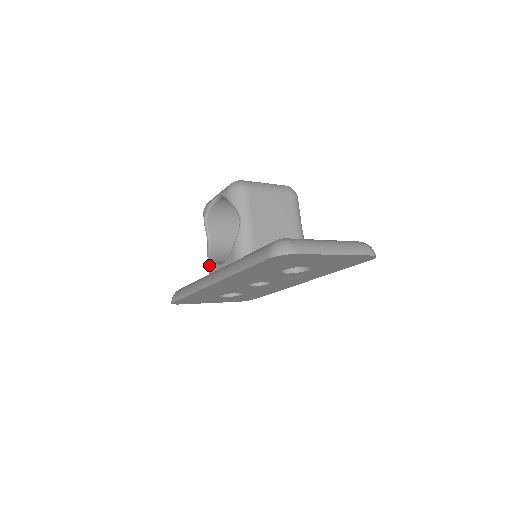
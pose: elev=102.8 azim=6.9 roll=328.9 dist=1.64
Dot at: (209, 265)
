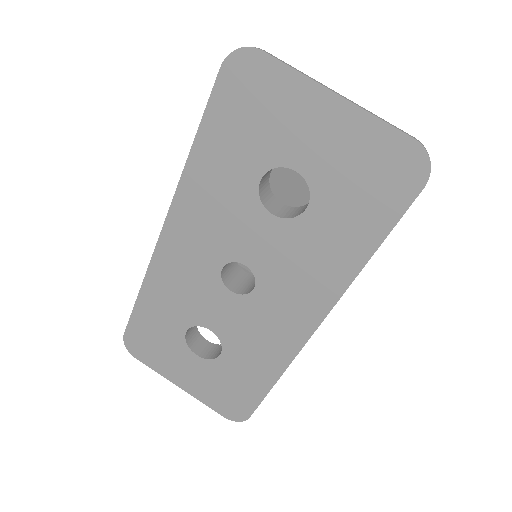
Dot at: occluded
